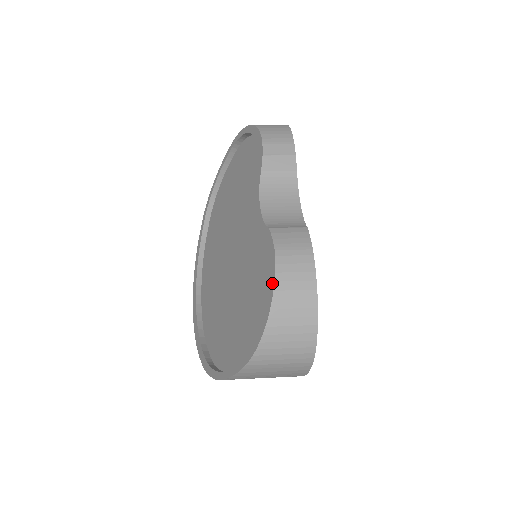
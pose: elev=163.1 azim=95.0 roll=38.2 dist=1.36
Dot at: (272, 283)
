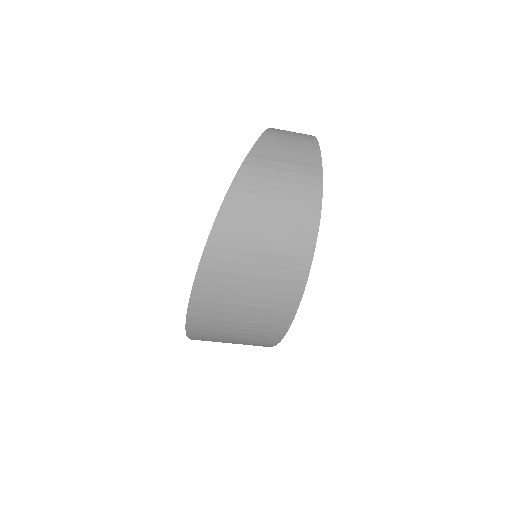
Dot at: occluded
